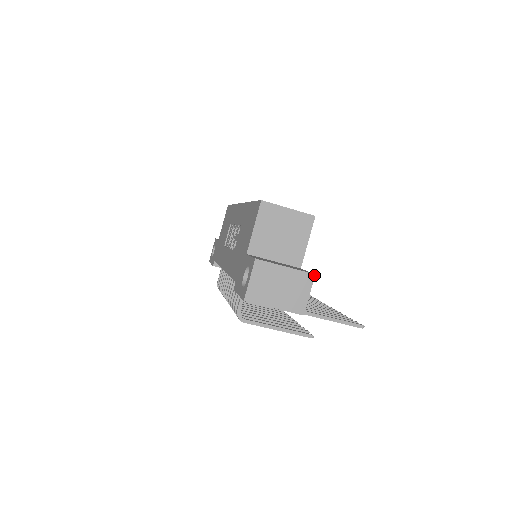
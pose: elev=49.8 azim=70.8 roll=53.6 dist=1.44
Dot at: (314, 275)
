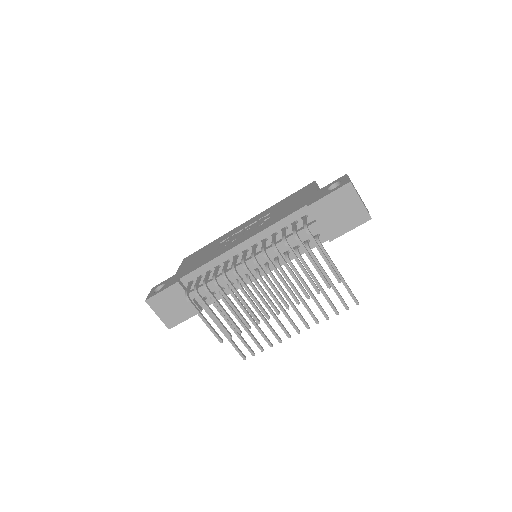
Dot at: (367, 209)
